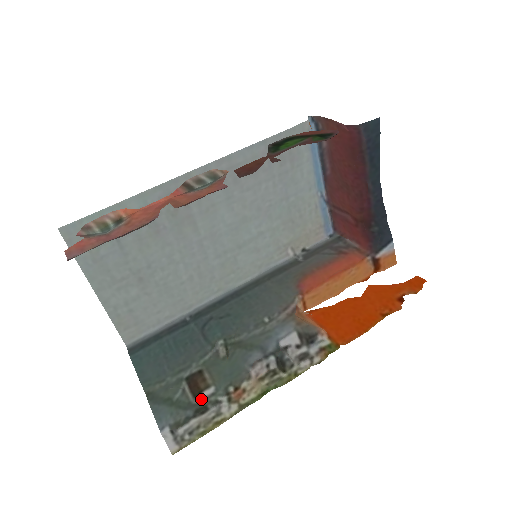
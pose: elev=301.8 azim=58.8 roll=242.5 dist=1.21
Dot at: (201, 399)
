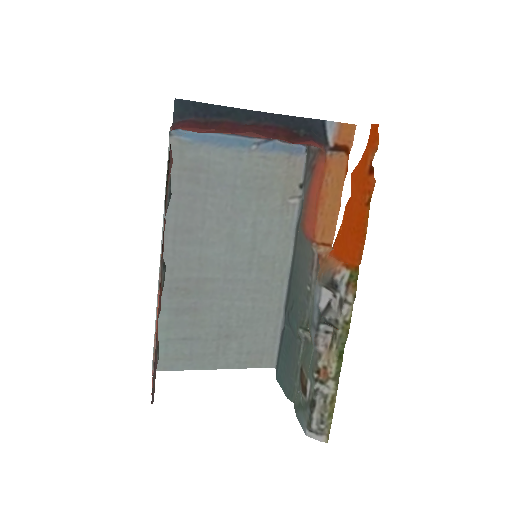
Dot at: (308, 395)
